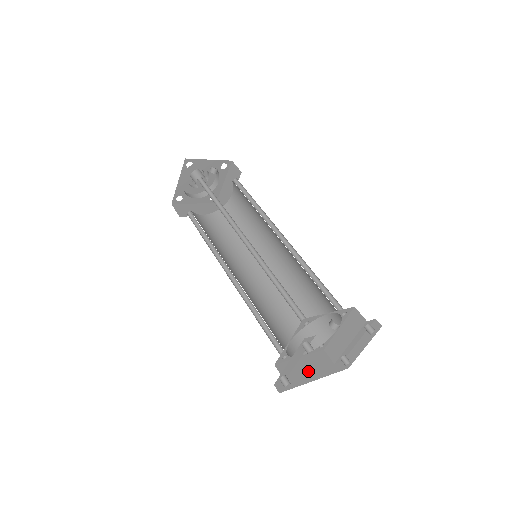
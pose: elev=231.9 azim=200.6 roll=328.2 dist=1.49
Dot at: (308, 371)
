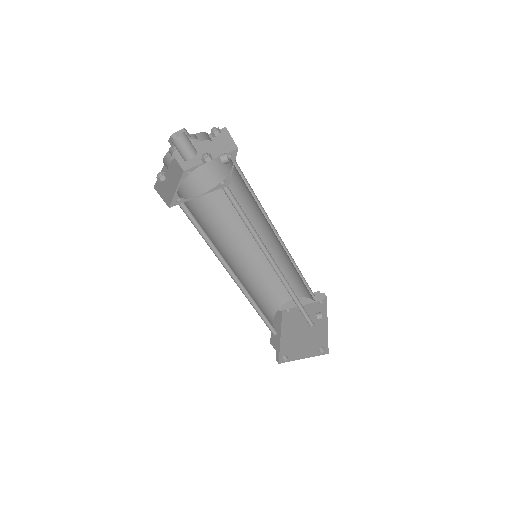
Dot at: (277, 331)
